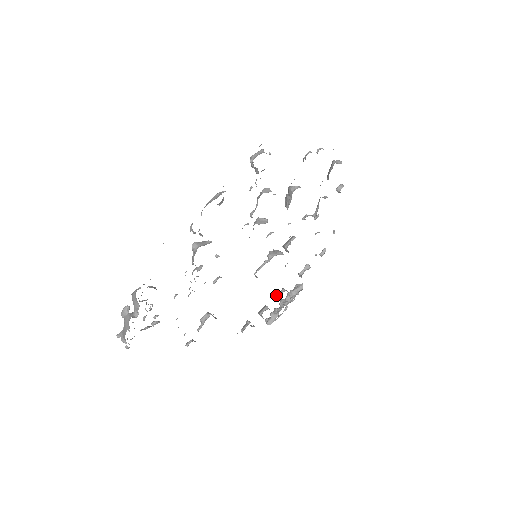
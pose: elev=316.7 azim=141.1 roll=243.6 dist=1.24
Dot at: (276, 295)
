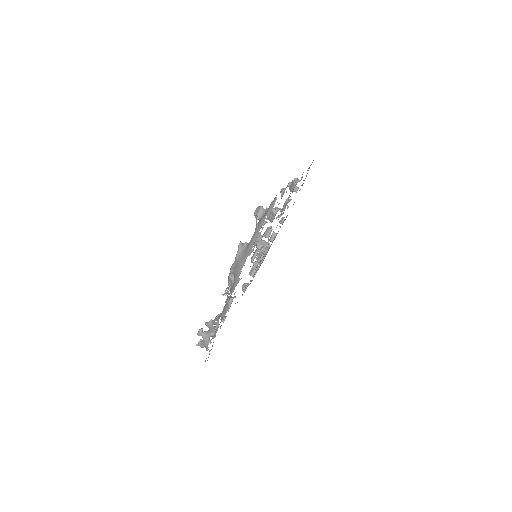
Dot at: occluded
